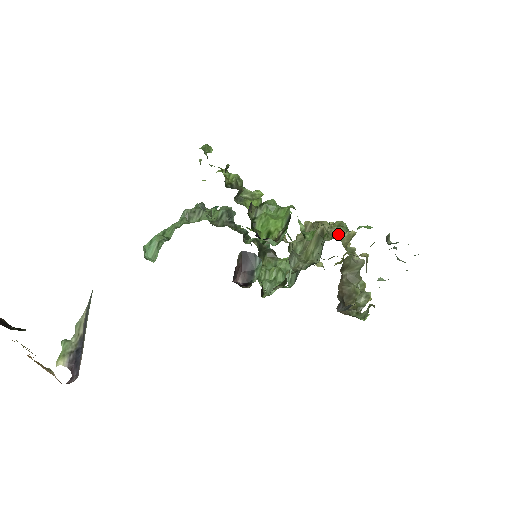
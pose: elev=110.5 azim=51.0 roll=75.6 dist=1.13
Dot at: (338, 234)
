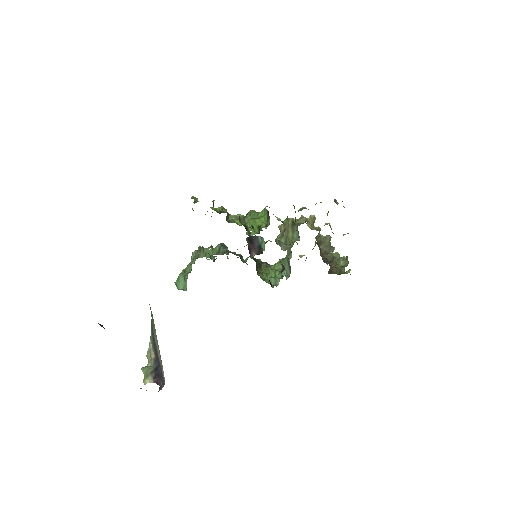
Dot at: (304, 222)
